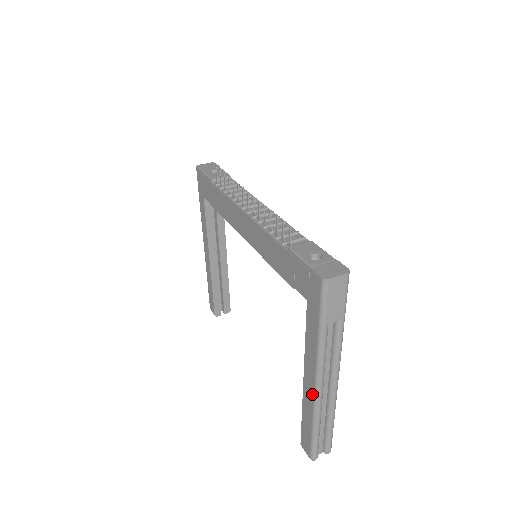
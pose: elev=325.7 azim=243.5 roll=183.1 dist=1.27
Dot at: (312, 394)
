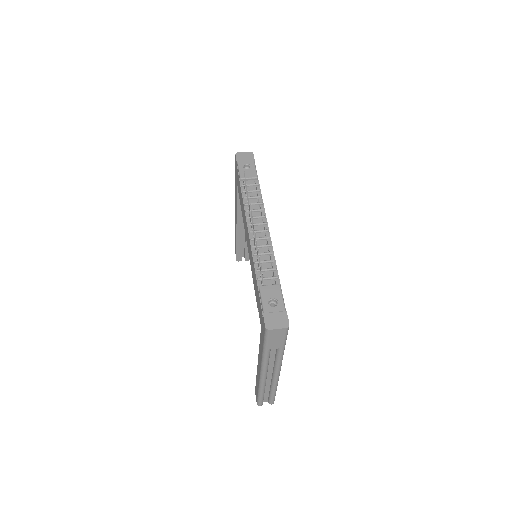
Dot at: (259, 375)
